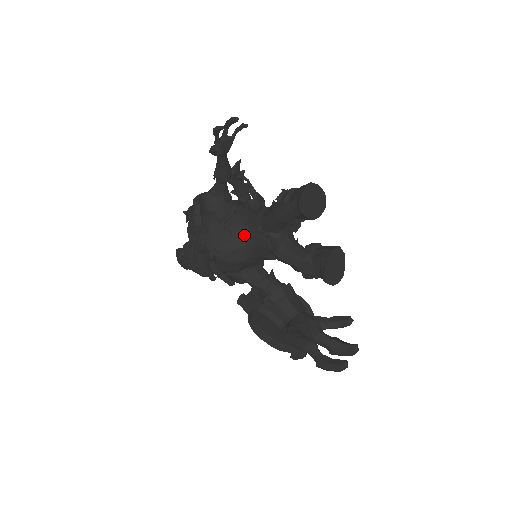
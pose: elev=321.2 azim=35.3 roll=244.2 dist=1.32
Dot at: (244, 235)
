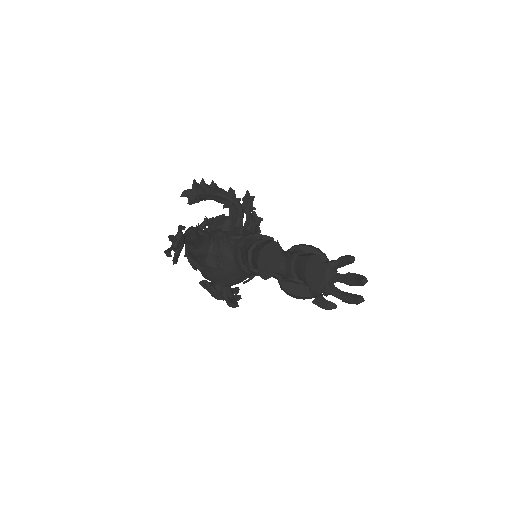
Dot at: occluded
